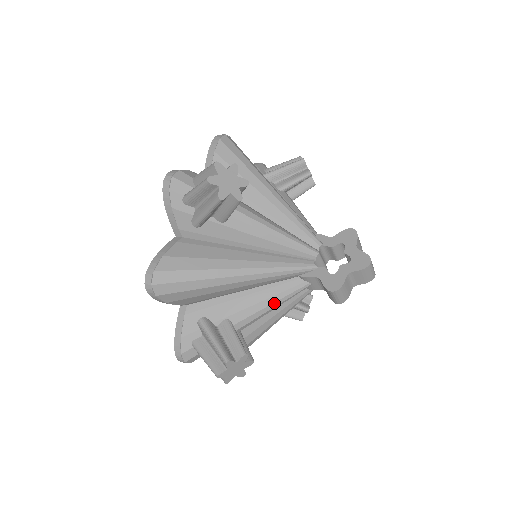
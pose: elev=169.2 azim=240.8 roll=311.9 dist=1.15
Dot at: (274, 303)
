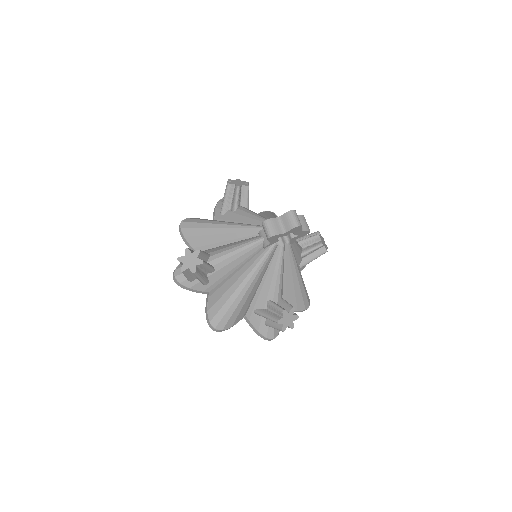
Dot at: (237, 247)
